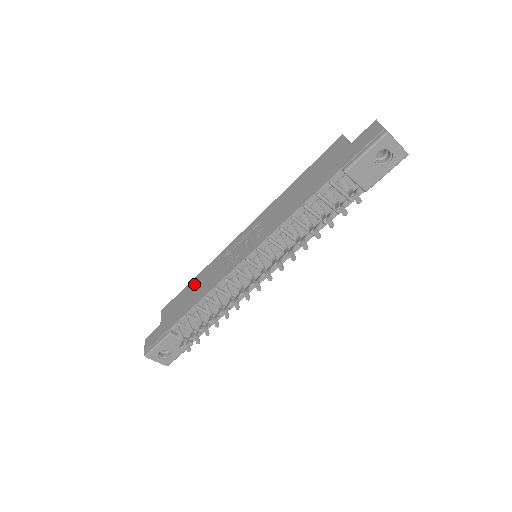
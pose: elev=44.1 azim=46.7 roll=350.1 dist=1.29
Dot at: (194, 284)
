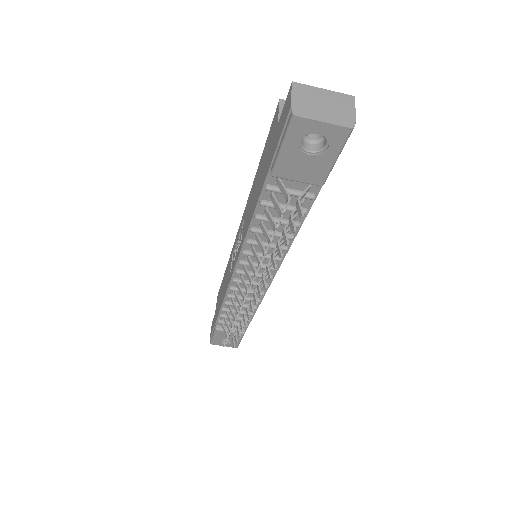
Dot at: (224, 278)
